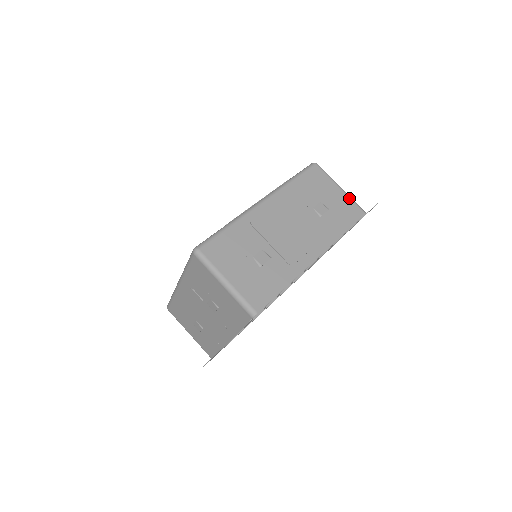
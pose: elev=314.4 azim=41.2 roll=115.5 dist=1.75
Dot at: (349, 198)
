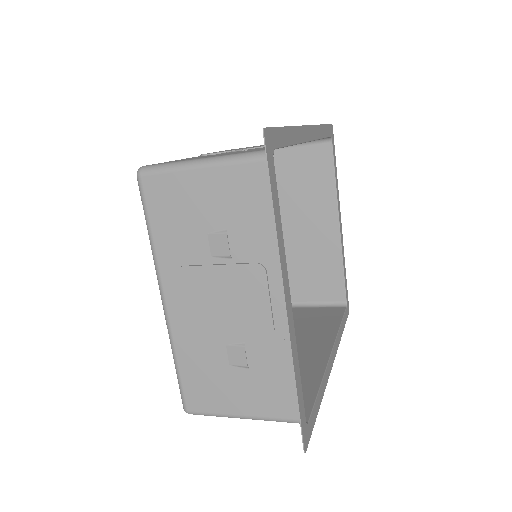
Dot at: occluded
